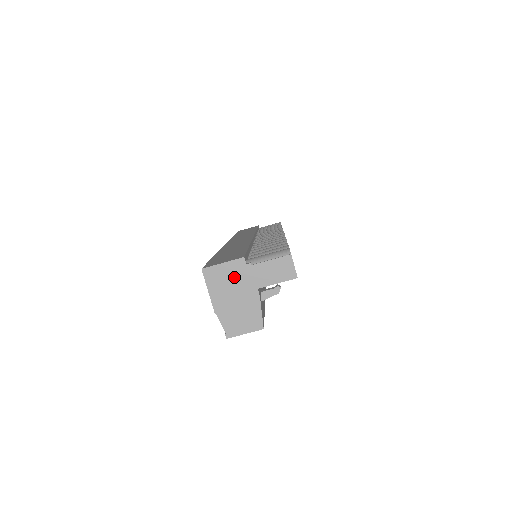
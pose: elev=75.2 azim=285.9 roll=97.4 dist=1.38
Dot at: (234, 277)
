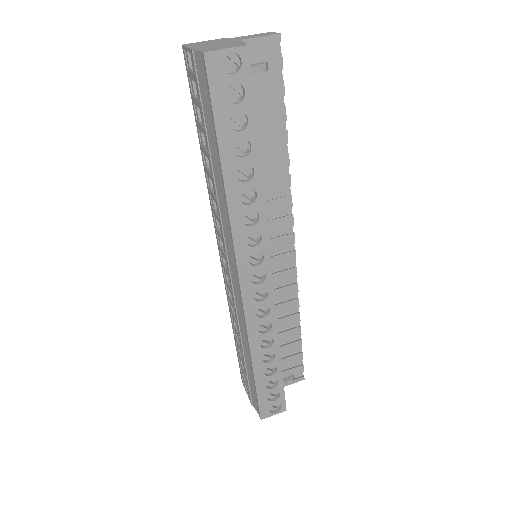
Dot at: (215, 42)
